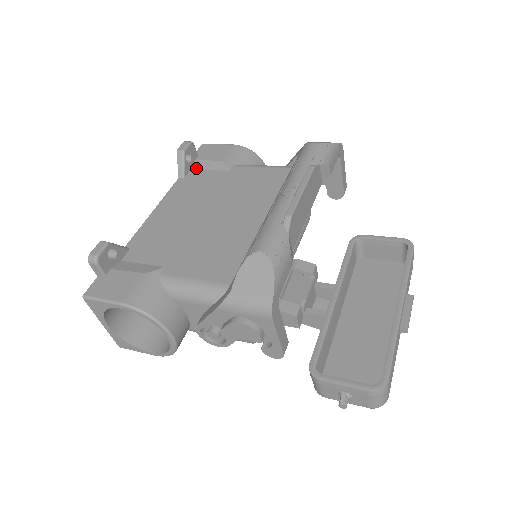
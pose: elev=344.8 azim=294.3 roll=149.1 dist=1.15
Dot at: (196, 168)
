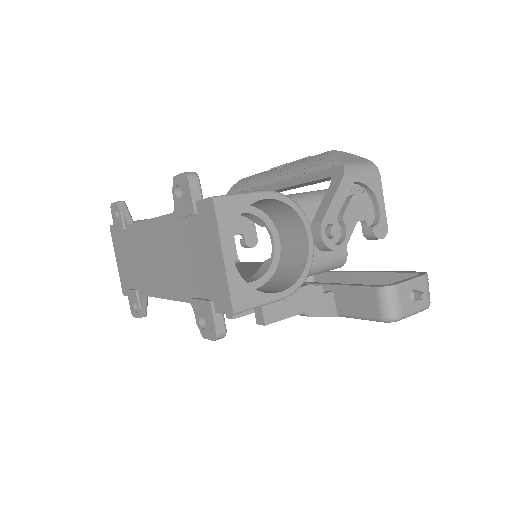
Dot at: occluded
